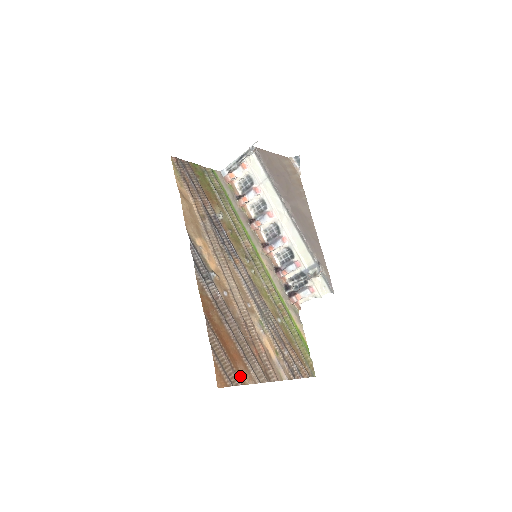
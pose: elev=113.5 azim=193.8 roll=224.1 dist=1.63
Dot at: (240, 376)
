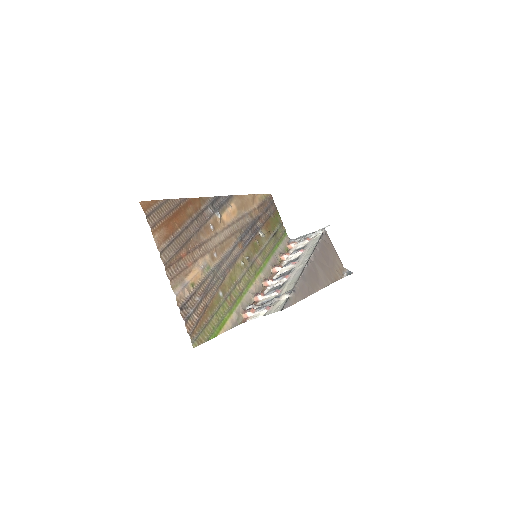
Dot at: (157, 229)
